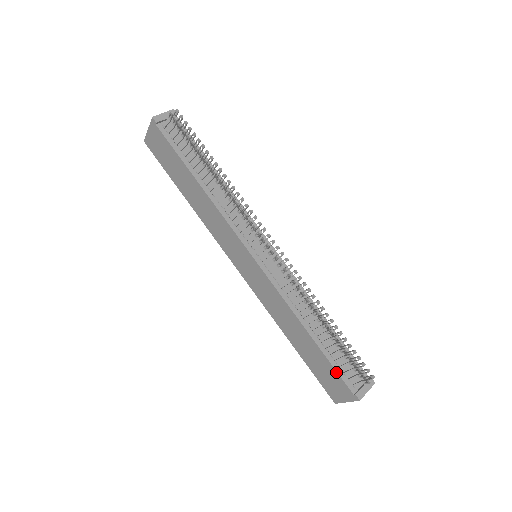
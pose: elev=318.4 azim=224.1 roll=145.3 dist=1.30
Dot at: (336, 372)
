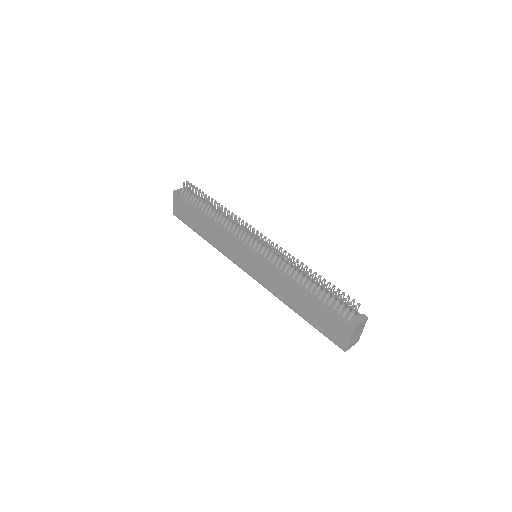
Dot at: (330, 312)
